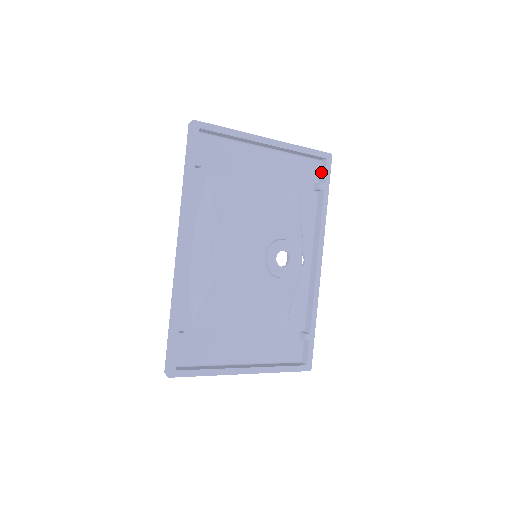
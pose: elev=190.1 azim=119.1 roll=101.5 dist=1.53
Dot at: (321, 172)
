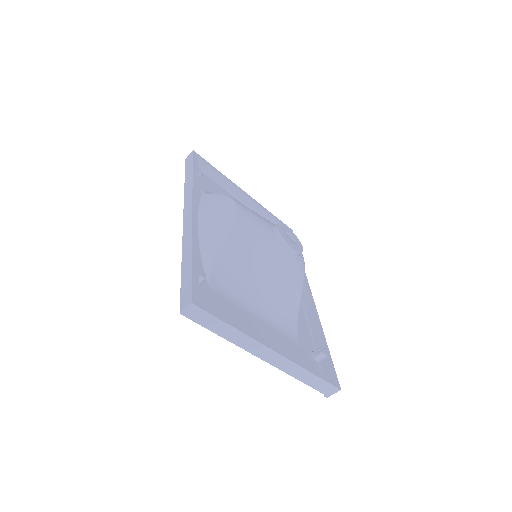
Dot at: occluded
